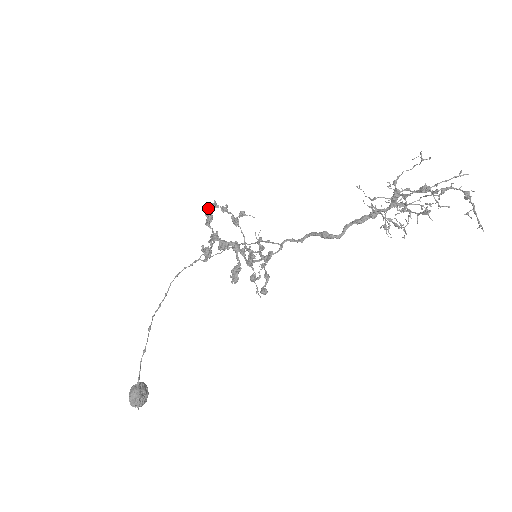
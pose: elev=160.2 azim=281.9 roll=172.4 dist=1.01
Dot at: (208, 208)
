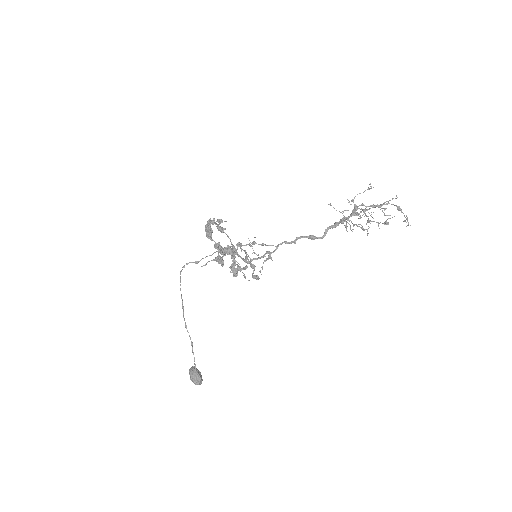
Dot at: (208, 226)
